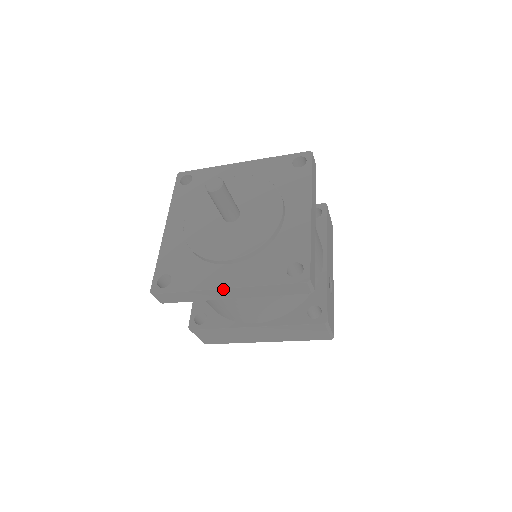
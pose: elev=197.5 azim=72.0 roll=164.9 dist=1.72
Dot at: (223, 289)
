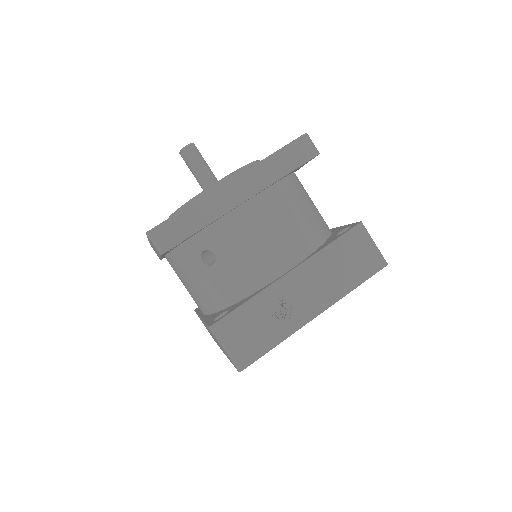
Dot at: occluded
